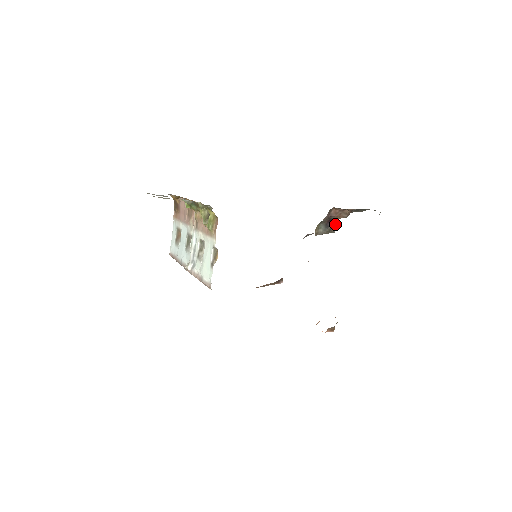
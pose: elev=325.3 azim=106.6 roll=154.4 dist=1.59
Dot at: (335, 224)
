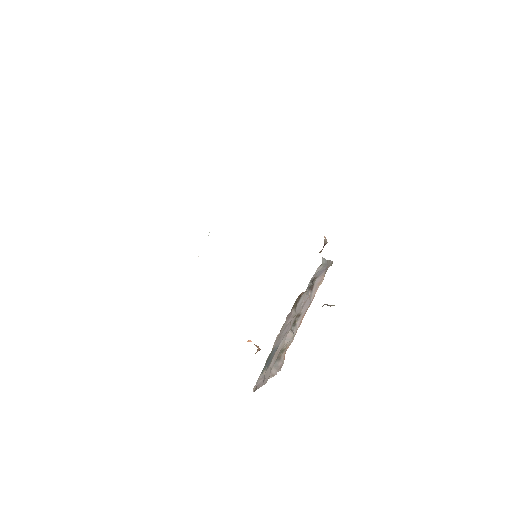
Dot at: (328, 305)
